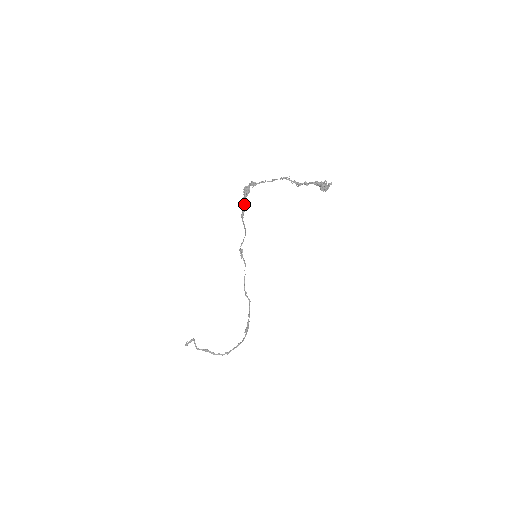
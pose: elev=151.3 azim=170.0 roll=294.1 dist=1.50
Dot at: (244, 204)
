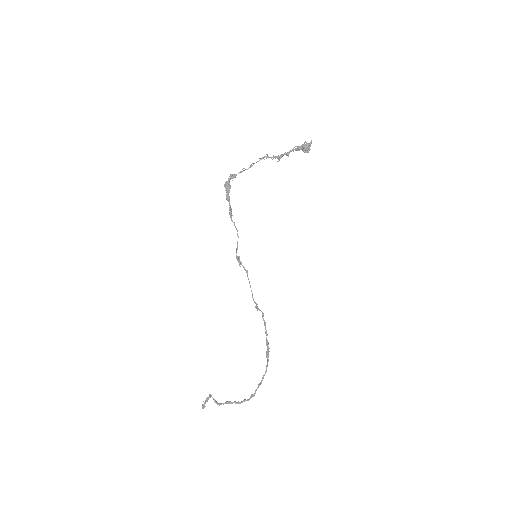
Dot at: (229, 202)
